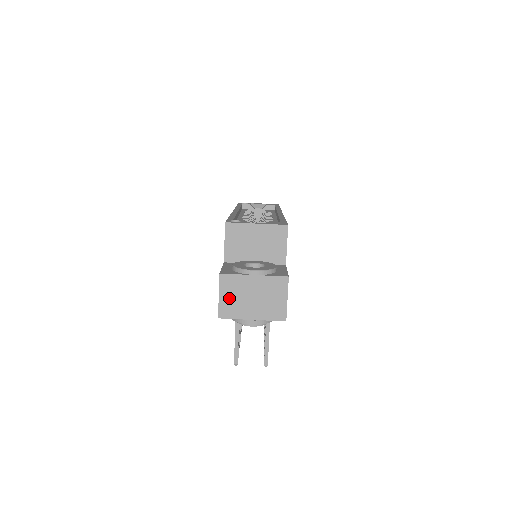
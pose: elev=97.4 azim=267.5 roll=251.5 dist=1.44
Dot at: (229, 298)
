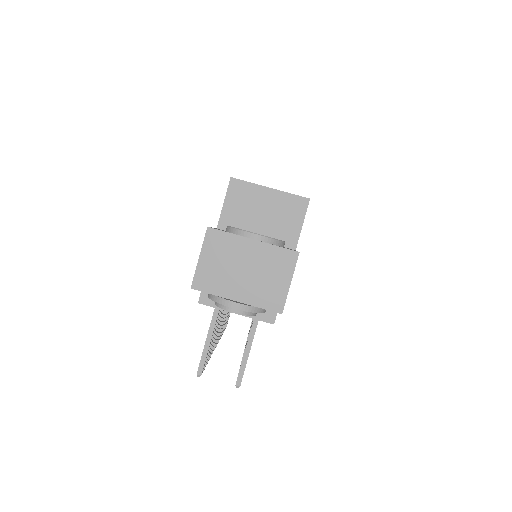
Dot at: (212, 263)
